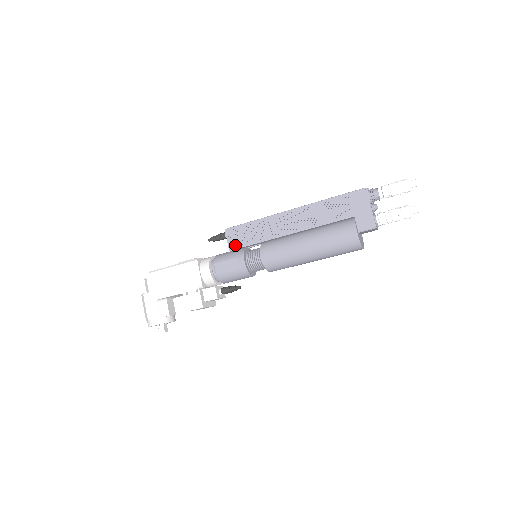
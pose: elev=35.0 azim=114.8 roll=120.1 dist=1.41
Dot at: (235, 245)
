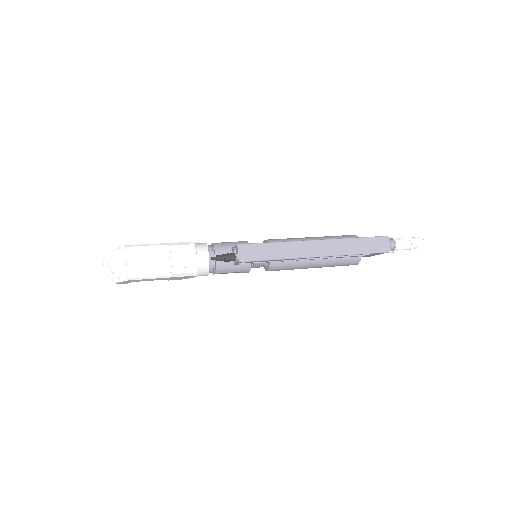
Dot at: occluded
